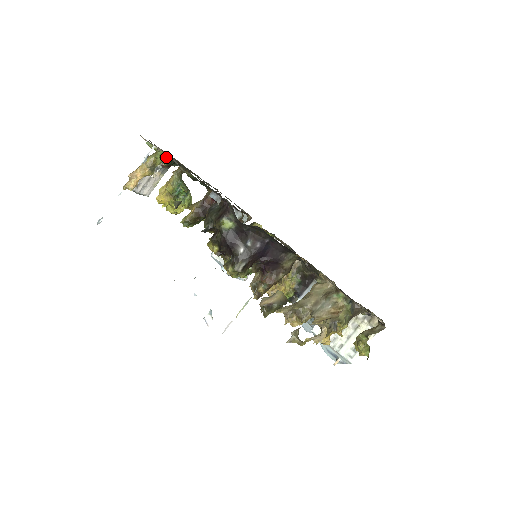
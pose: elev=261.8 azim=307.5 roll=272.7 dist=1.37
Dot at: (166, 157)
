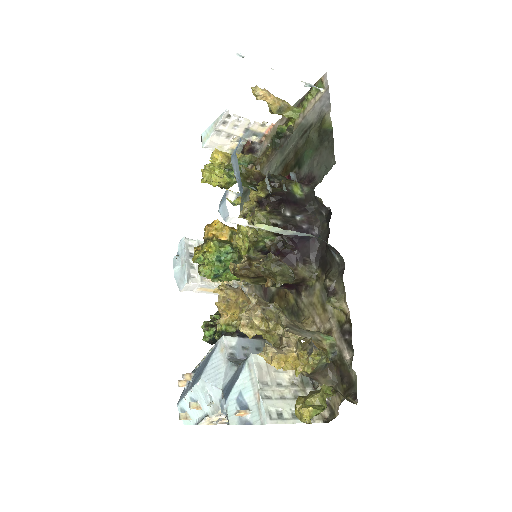
Dot at: (289, 123)
